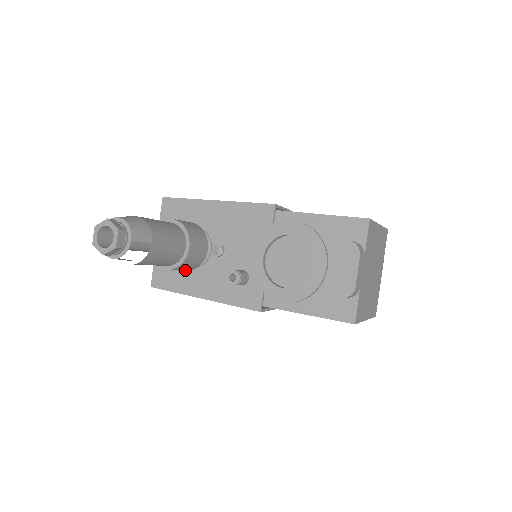
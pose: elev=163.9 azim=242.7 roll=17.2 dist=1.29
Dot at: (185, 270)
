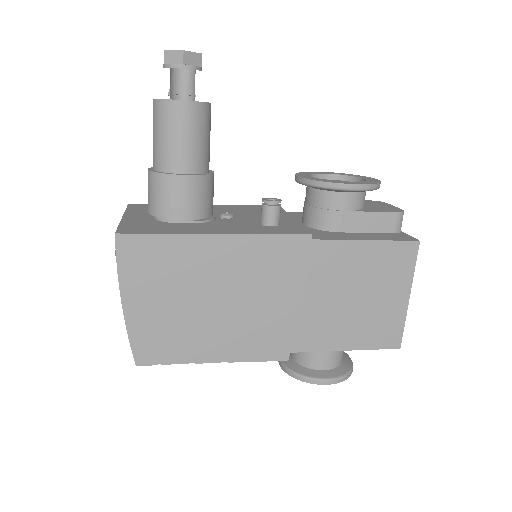
Dot at: (190, 210)
